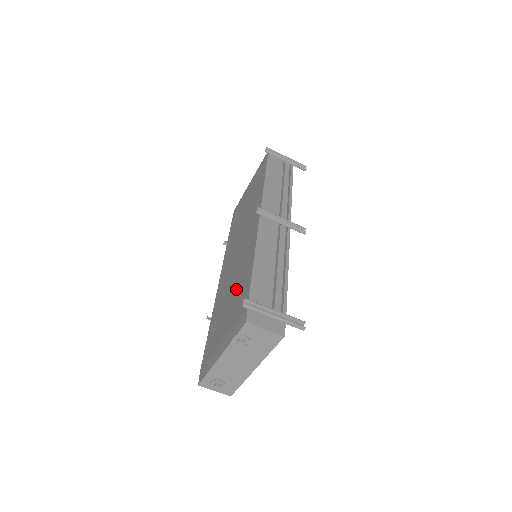
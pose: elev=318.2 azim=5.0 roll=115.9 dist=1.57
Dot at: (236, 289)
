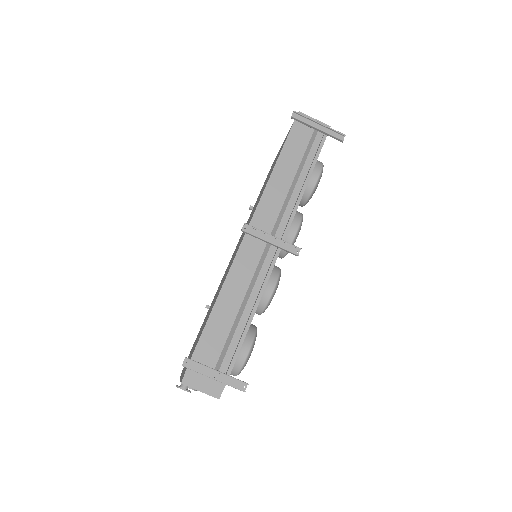
Dot at: occluded
